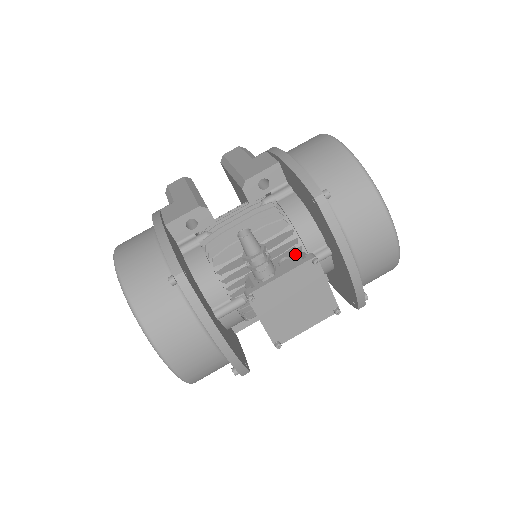
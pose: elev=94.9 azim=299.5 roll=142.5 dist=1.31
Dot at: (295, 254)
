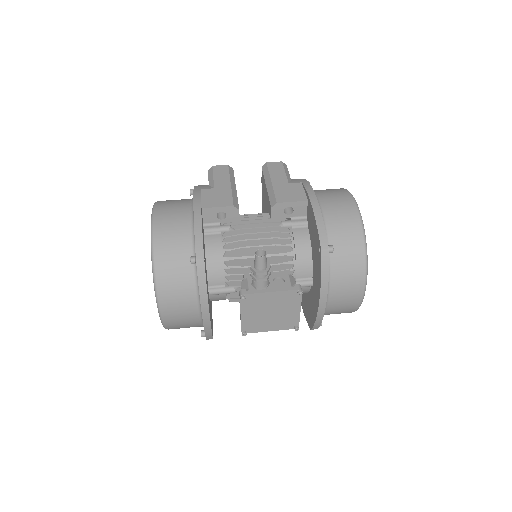
Dot at: (288, 278)
